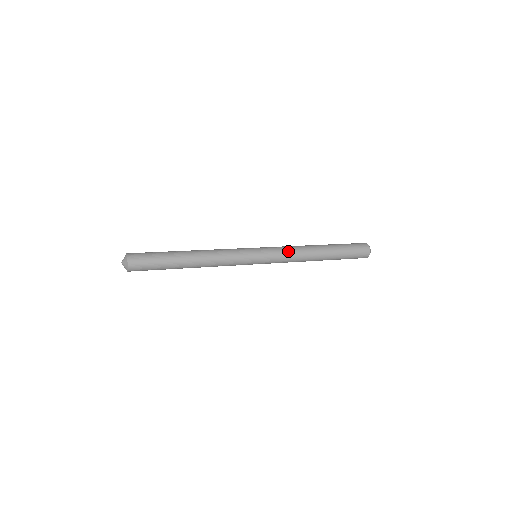
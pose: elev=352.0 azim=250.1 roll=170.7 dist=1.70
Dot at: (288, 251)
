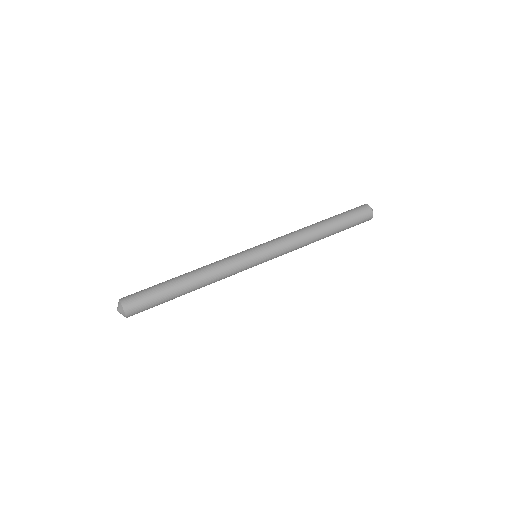
Dot at: (289, 244)
